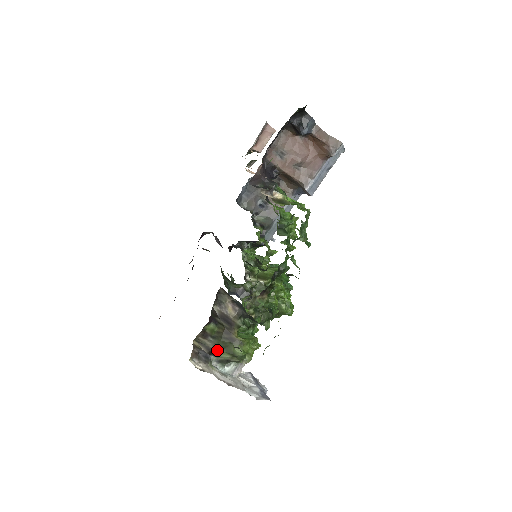
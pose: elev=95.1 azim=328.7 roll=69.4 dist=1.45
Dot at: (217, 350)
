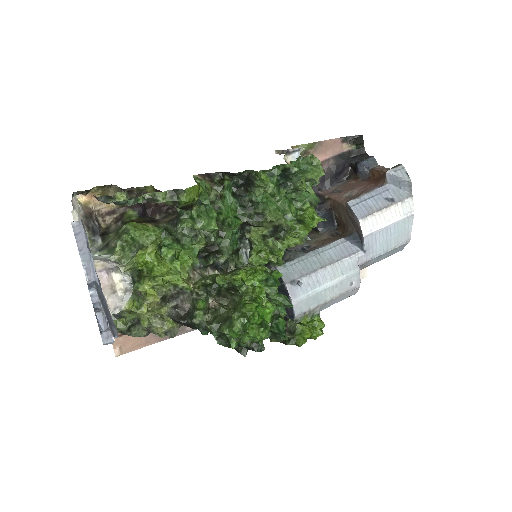
Dot at: (112, 233)
